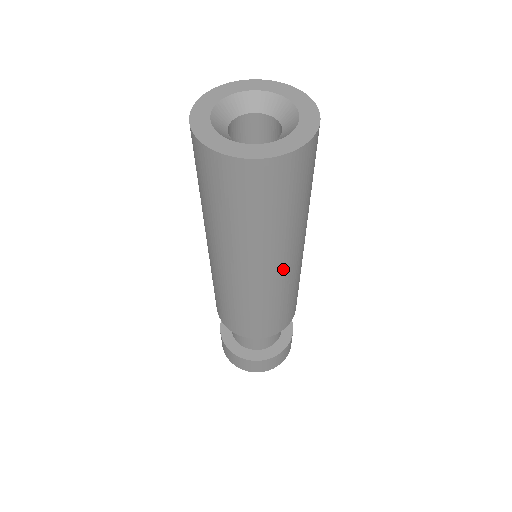
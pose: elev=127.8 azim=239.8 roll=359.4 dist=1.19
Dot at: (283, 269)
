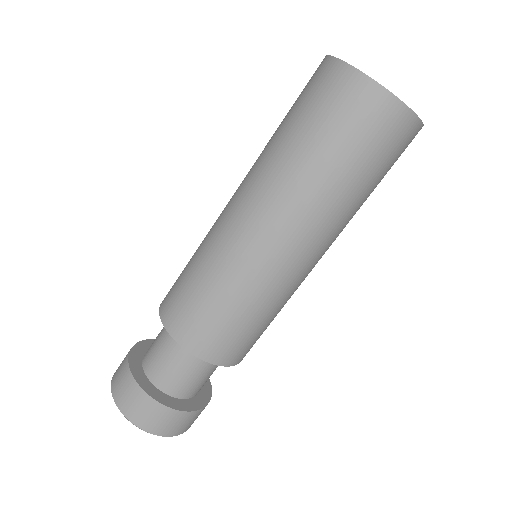
Dot at: (289, 251)
